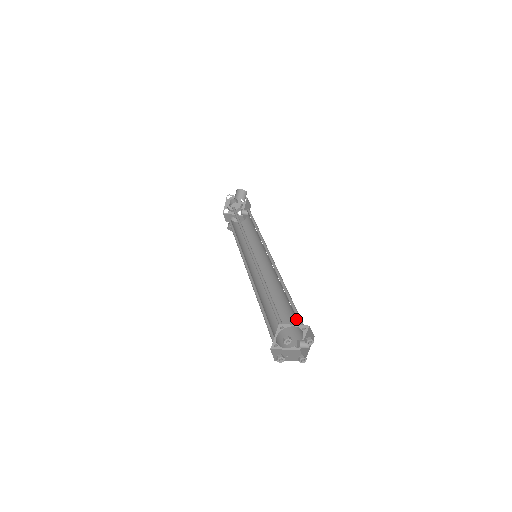
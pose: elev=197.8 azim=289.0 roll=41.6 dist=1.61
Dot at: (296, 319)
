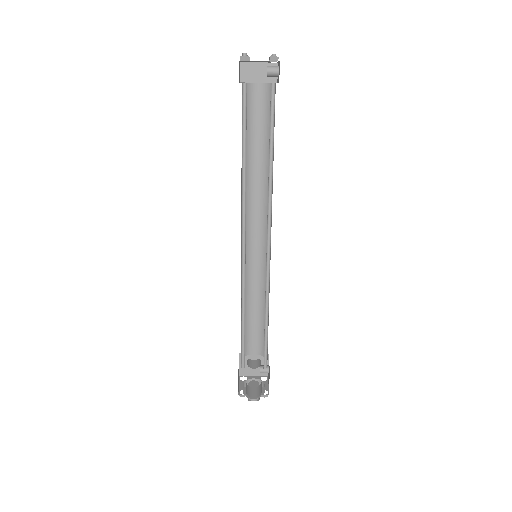
Dot at: occluded
